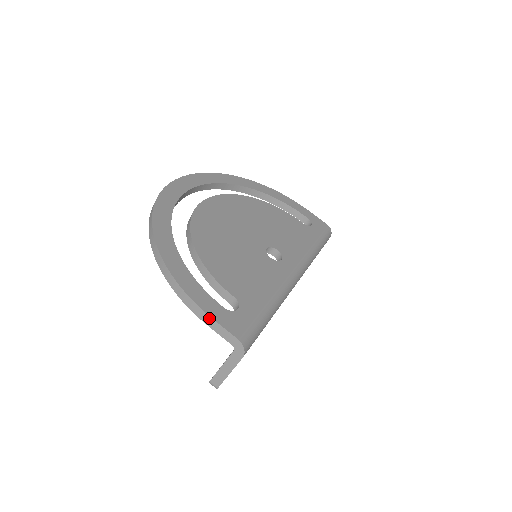
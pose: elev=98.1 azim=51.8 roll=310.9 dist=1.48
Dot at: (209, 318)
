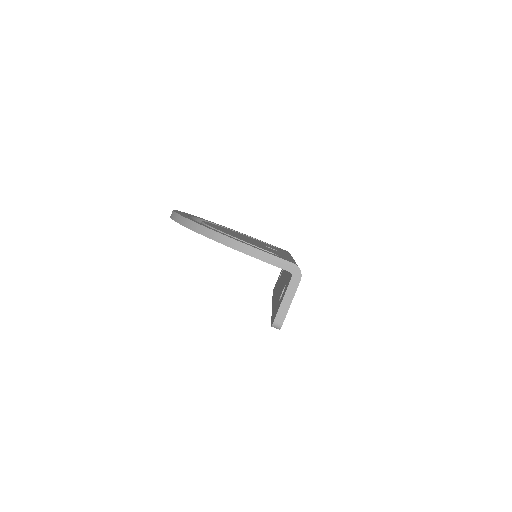
Dot at: (266, 254)
